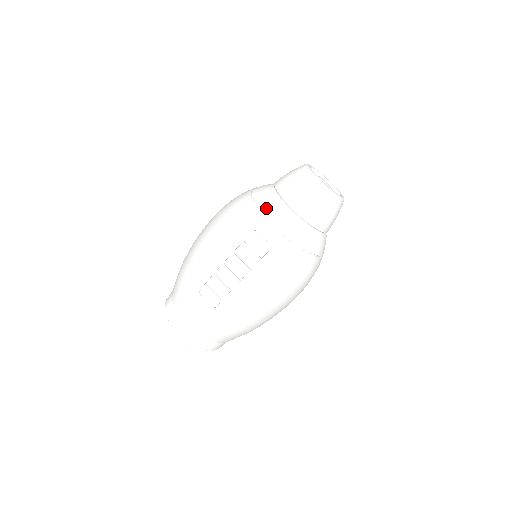
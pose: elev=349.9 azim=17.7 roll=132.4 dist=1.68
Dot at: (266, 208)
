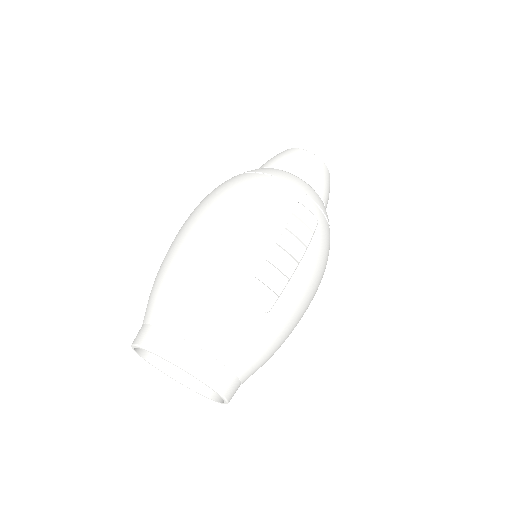
Dot at: (293, 181)
